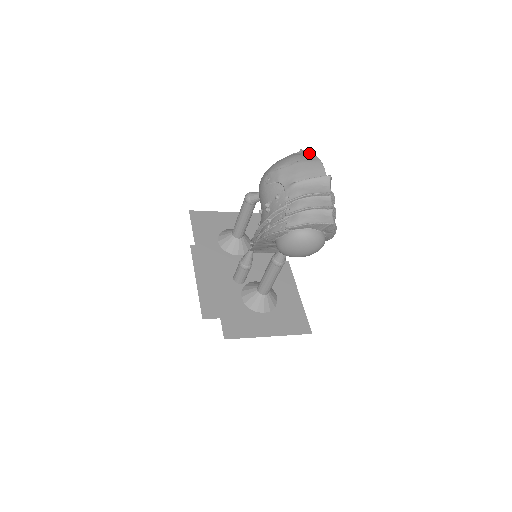
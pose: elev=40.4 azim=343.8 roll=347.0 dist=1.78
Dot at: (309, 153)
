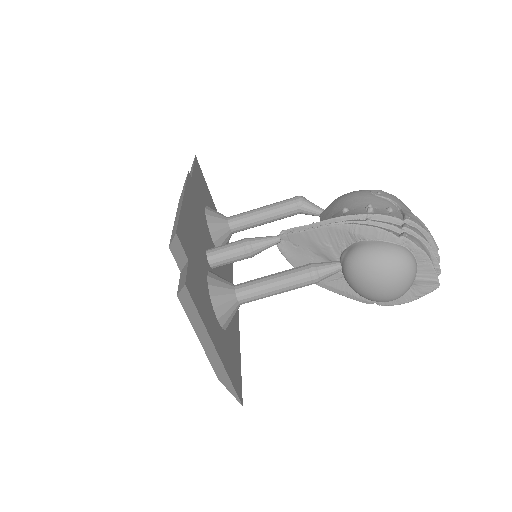
Dot at: occluded
